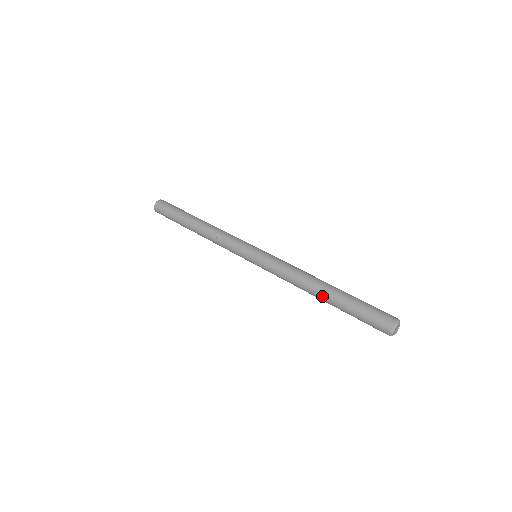
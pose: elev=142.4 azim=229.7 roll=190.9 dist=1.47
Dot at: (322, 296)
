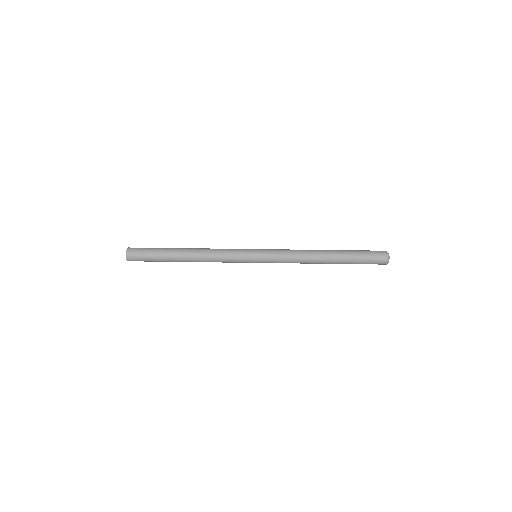
Dot at: occluded
